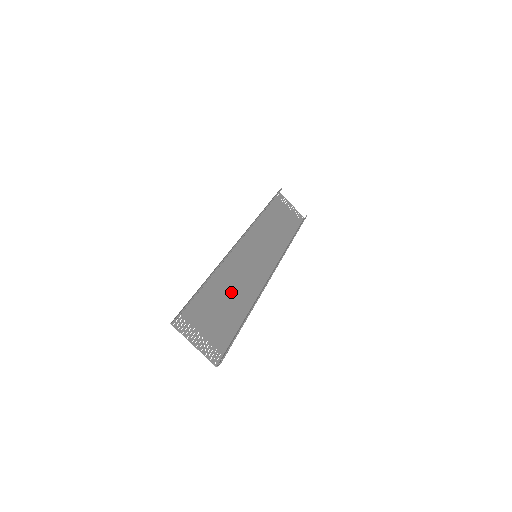
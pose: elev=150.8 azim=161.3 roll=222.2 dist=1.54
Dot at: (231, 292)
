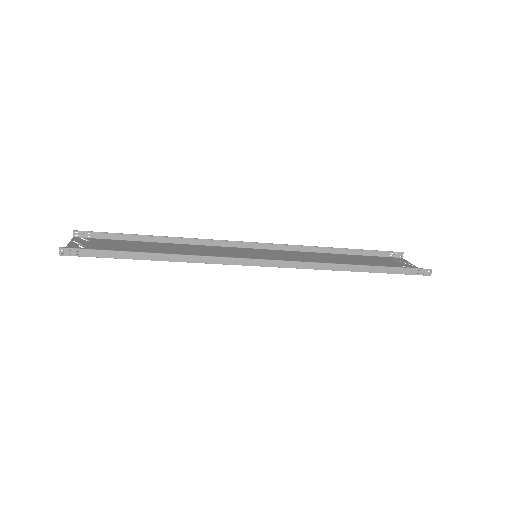
Dot at: (171, 252)
